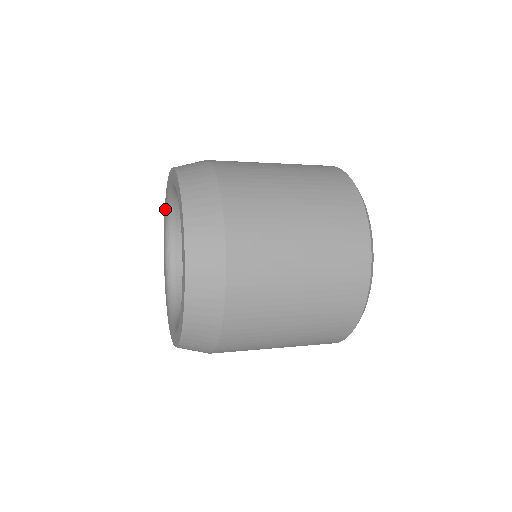
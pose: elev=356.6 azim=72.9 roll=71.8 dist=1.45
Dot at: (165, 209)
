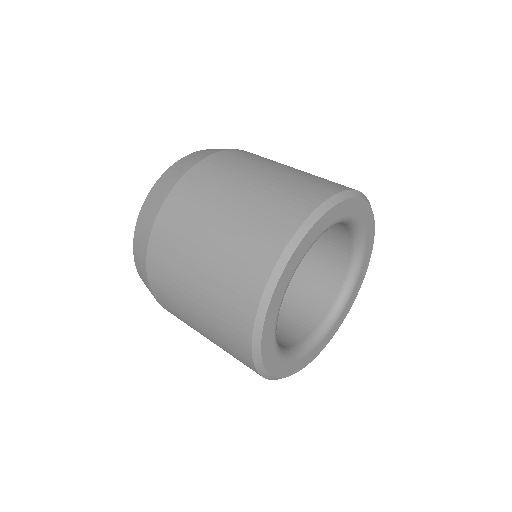
Dot at: occluded
